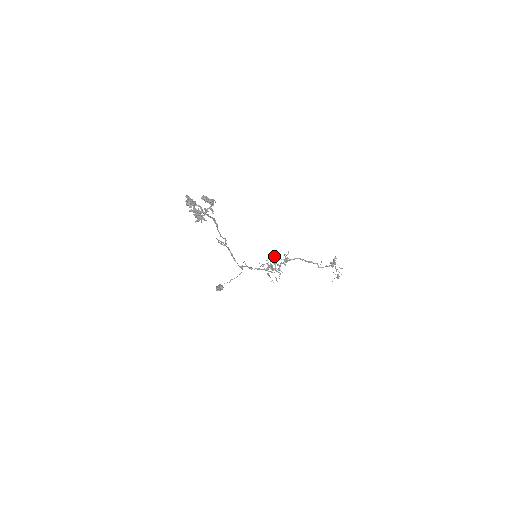
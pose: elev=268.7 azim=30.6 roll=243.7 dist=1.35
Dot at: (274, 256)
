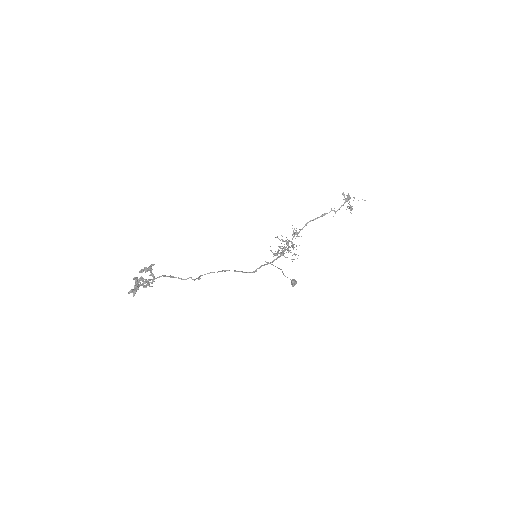
Dot at: occluded
